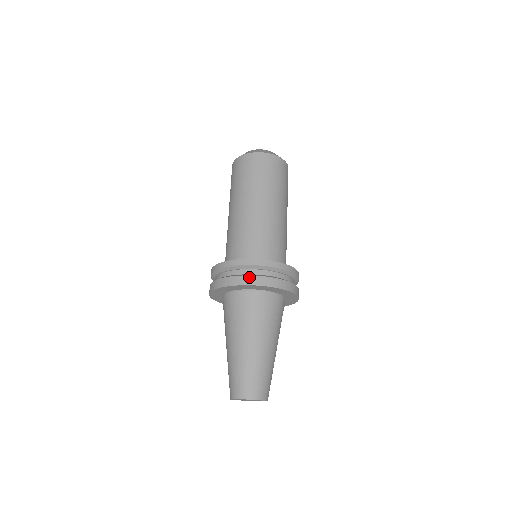
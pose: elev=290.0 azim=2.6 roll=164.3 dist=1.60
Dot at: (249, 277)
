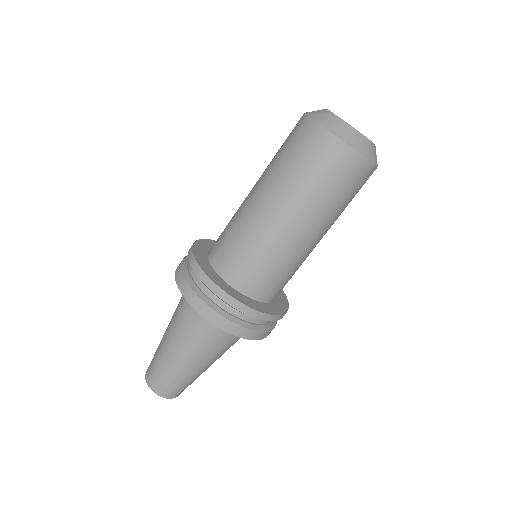
Dot at: (260, 333)
